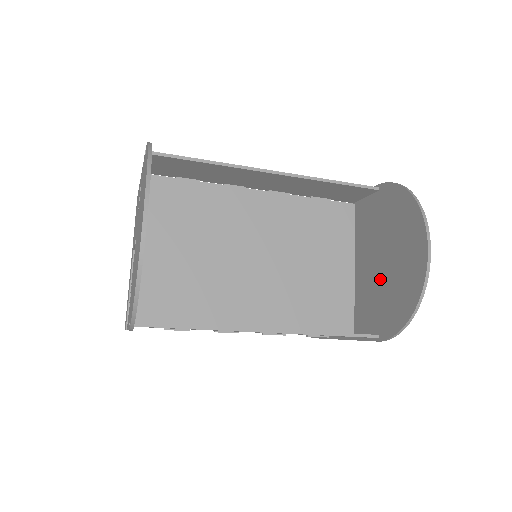
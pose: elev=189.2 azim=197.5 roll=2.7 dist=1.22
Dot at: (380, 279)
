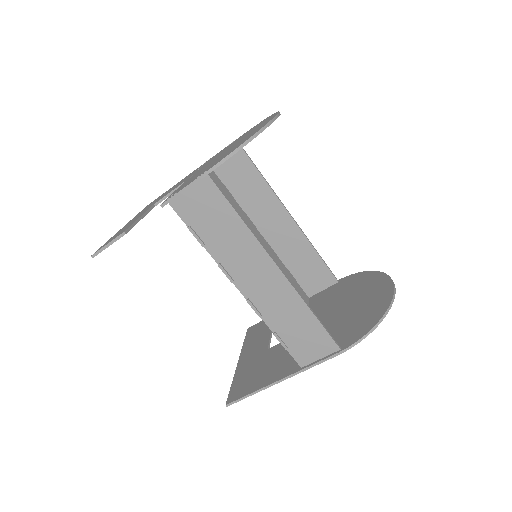
Dot at: (341, 319)
